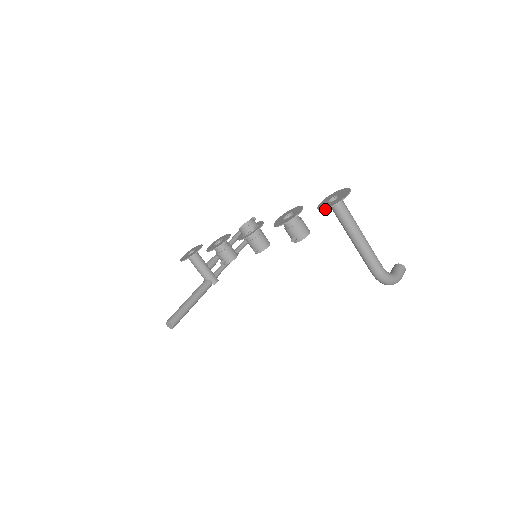
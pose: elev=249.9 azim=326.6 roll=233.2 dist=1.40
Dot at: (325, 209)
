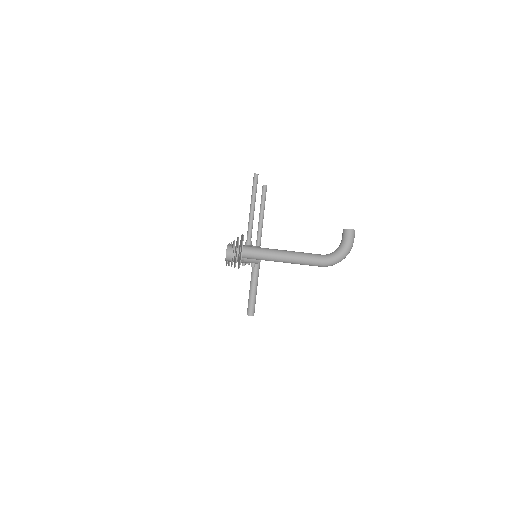
Dot at: occluded
